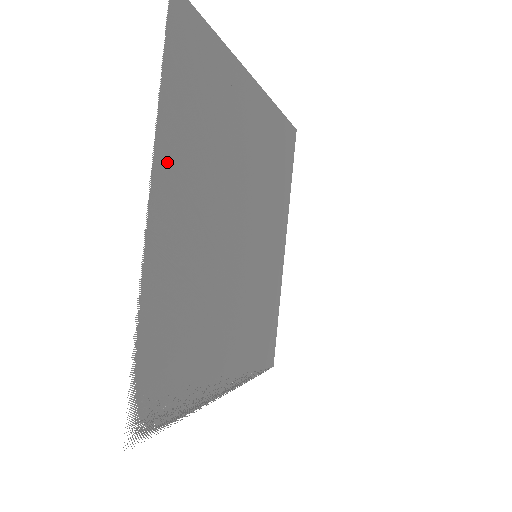
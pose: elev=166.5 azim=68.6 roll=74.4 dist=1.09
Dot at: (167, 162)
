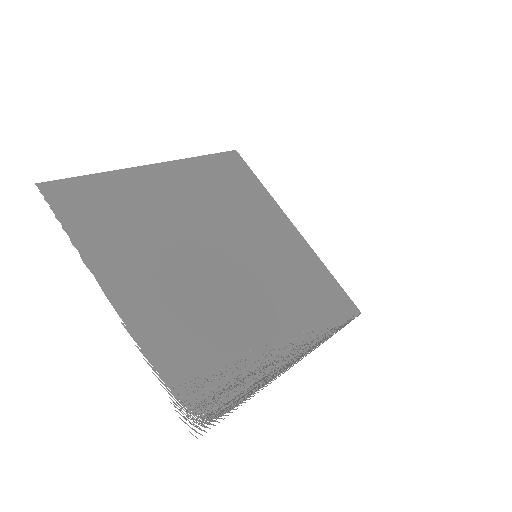
Dot at: (105, 266)
